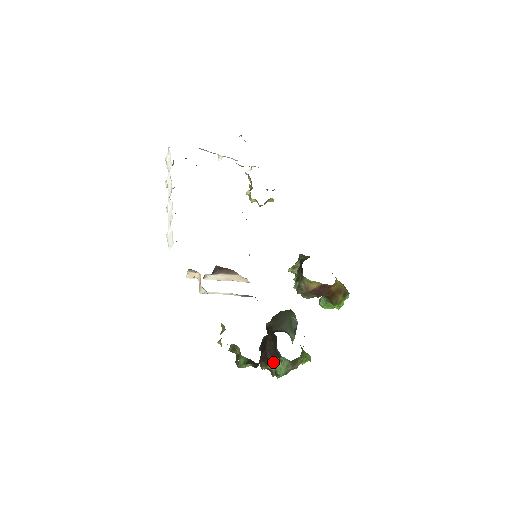
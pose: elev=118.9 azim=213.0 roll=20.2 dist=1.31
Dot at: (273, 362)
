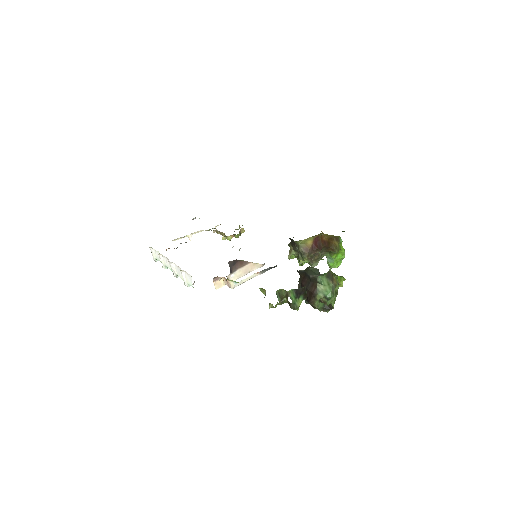
Dot at: (317, 290)
